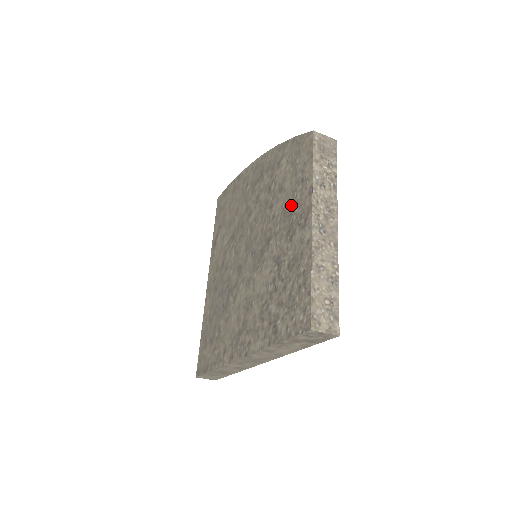
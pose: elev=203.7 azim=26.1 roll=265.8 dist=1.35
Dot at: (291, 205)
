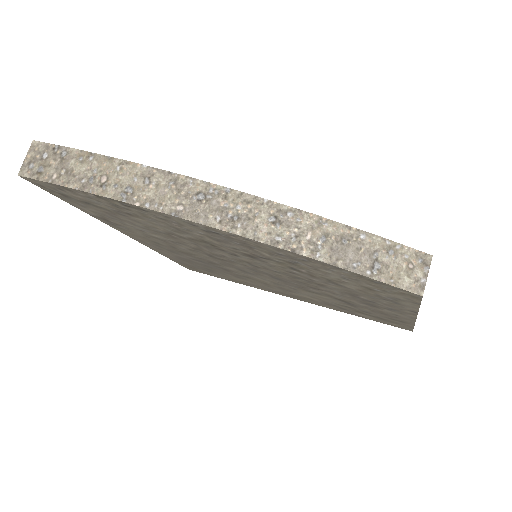
Dot at: (368, 300)
